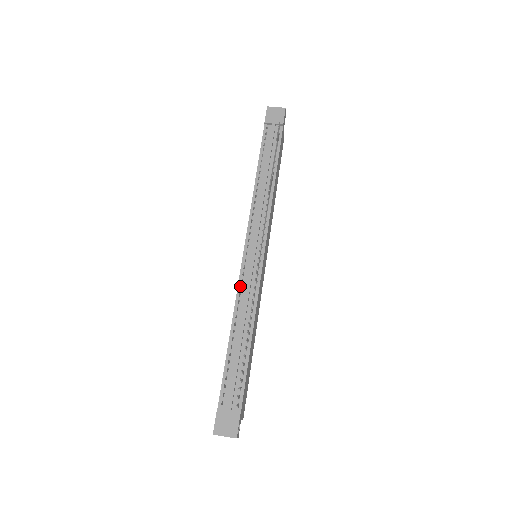
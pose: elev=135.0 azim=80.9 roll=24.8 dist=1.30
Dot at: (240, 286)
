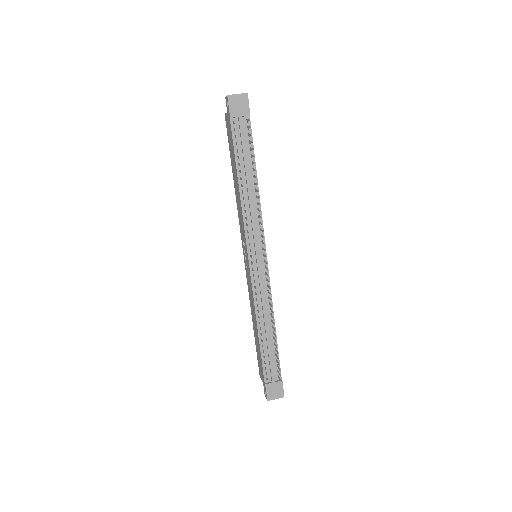
Dot at: (255, 292)
